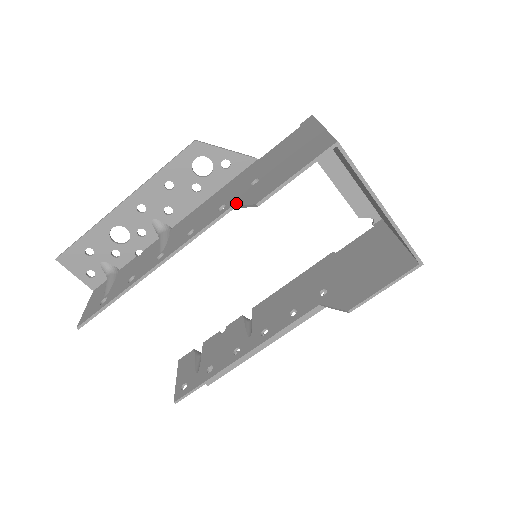
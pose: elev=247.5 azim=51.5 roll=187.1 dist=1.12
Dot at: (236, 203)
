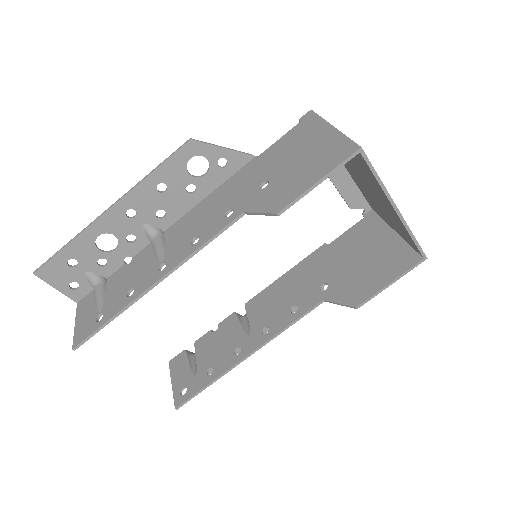
Dot at: (248, 209)
